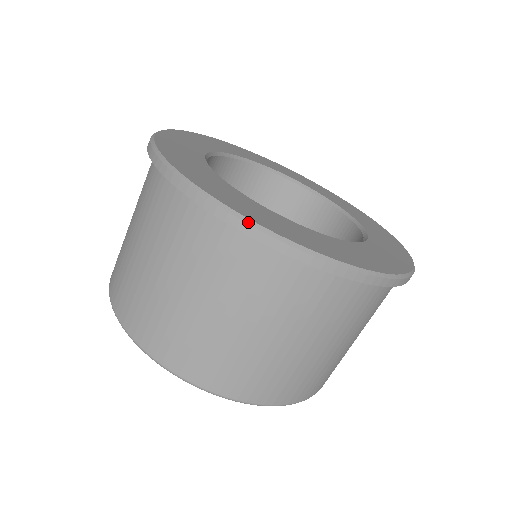
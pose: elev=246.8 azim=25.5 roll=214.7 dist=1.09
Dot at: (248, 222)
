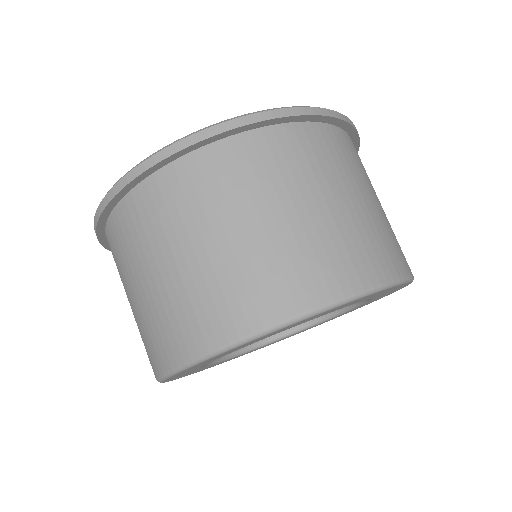
Dot at: (116, 183)
